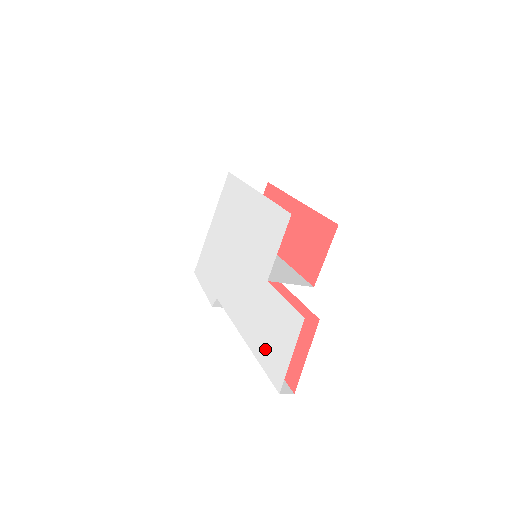
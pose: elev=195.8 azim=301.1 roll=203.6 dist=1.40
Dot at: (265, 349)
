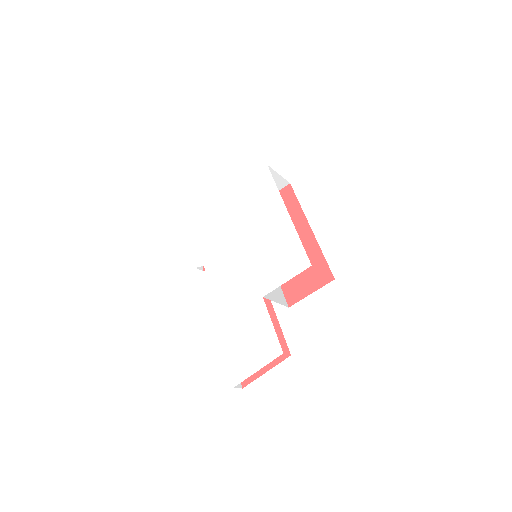
Dot at: (236, 346)
